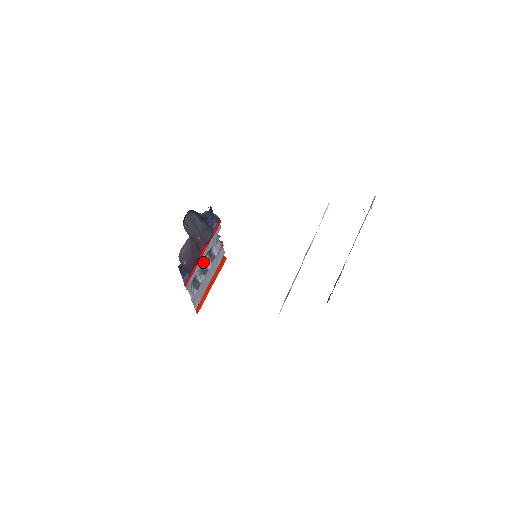
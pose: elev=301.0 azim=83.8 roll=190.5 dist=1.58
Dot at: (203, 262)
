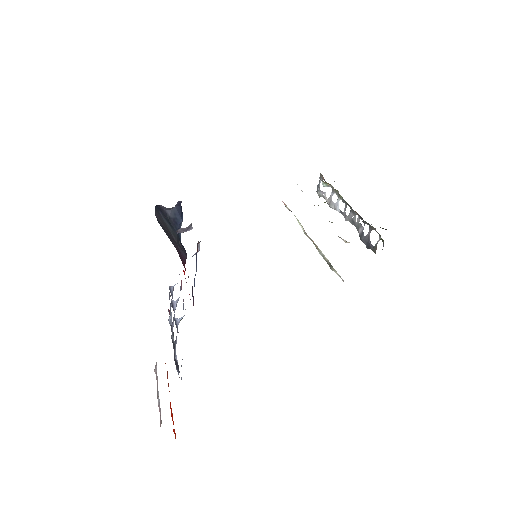
Dot at: occluded
